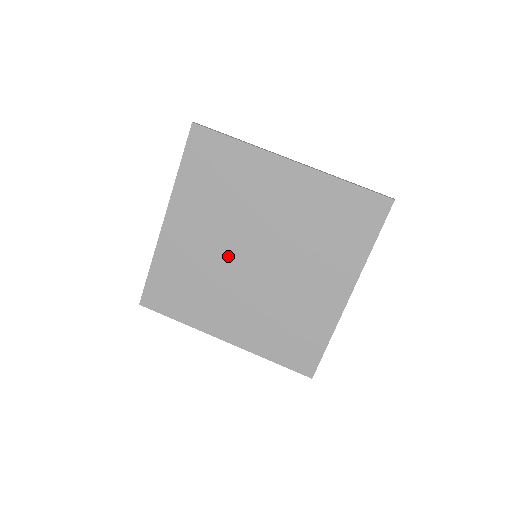
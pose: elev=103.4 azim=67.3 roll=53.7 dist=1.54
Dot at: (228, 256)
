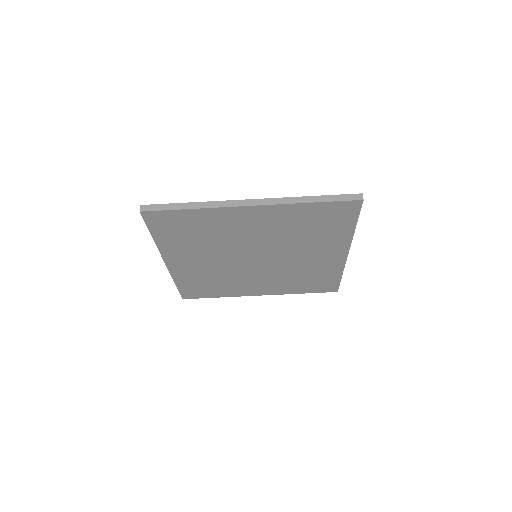
Dot at: (233, 264)
